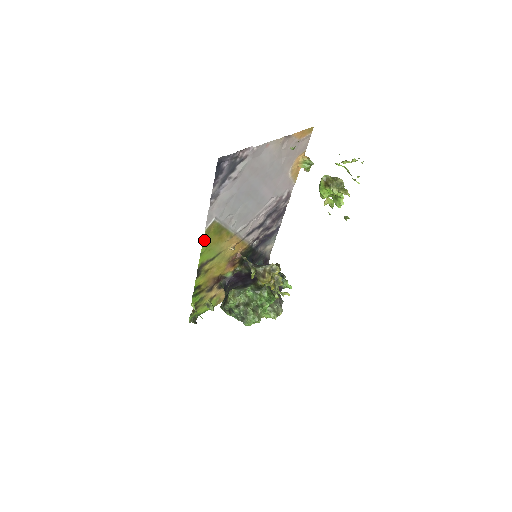
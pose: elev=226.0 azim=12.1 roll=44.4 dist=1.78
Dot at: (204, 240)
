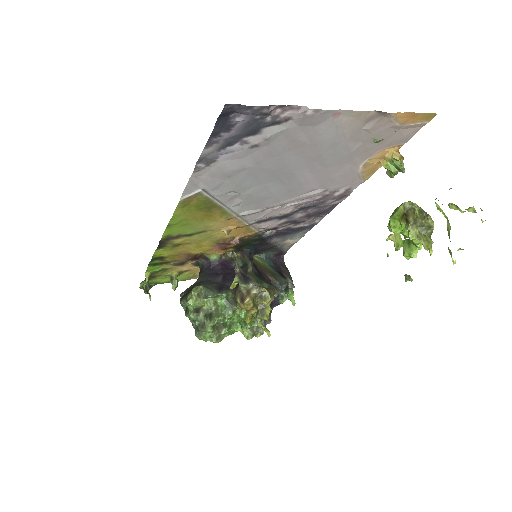
Dot at: (176, 211)
